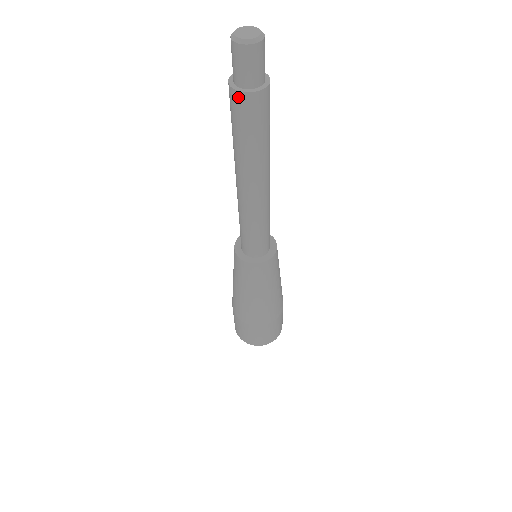
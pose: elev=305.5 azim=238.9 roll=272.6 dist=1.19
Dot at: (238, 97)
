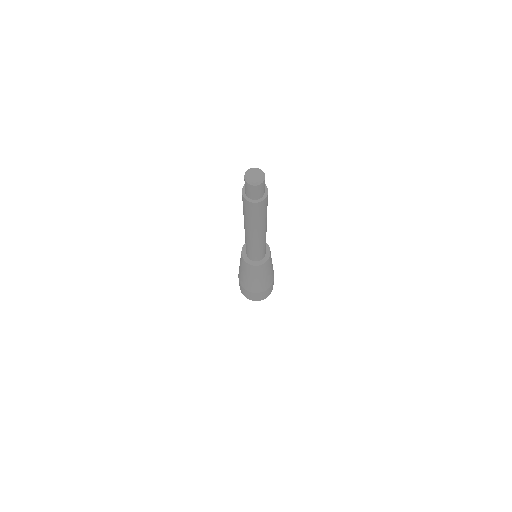
Dot at: (243, 198)
